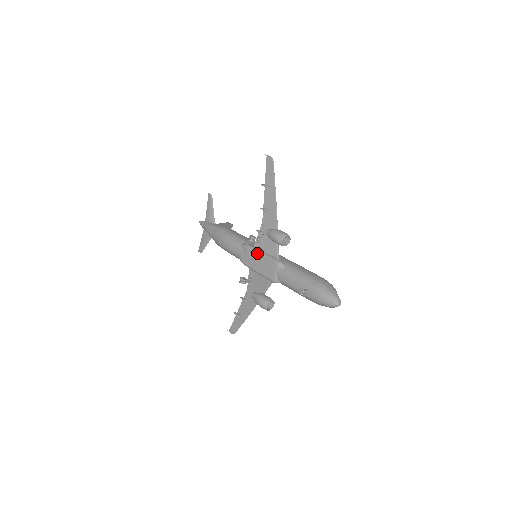
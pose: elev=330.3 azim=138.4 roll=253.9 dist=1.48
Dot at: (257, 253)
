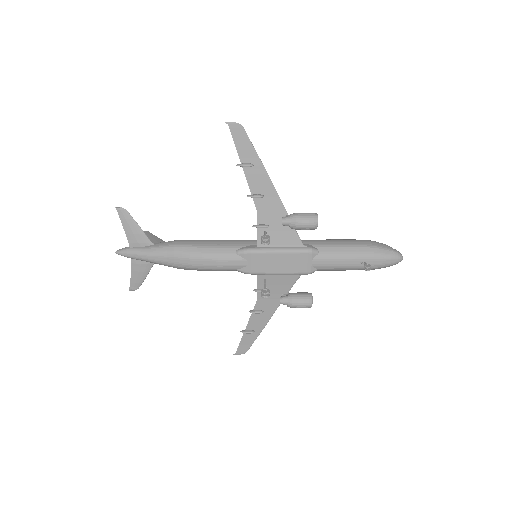
Dot at: (272, 253)
